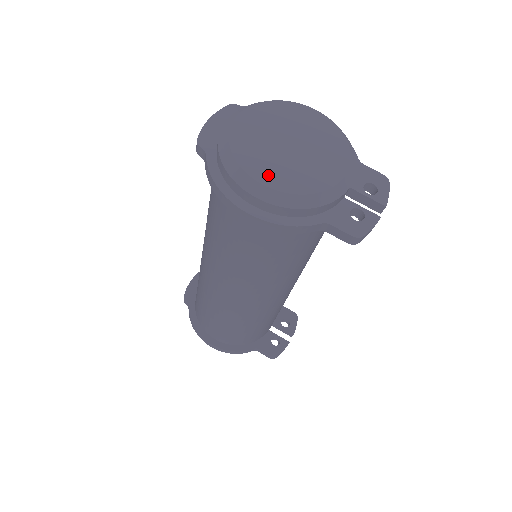
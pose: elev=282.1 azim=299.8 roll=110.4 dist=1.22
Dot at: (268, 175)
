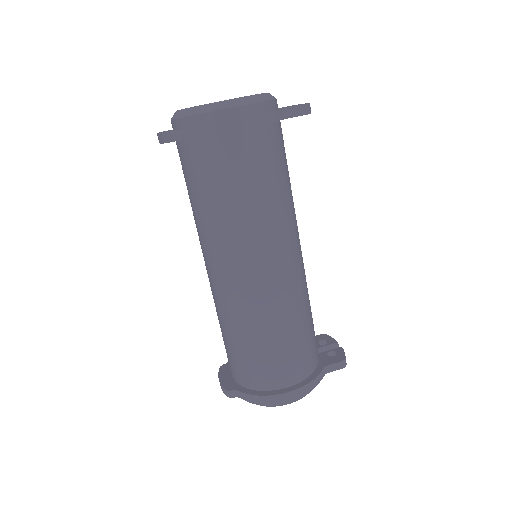
Dot at: occluded
